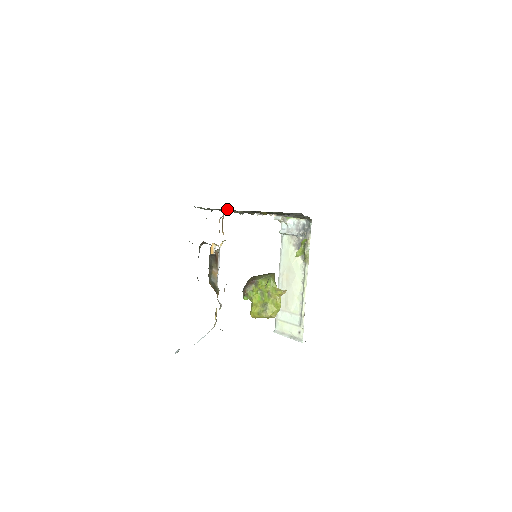
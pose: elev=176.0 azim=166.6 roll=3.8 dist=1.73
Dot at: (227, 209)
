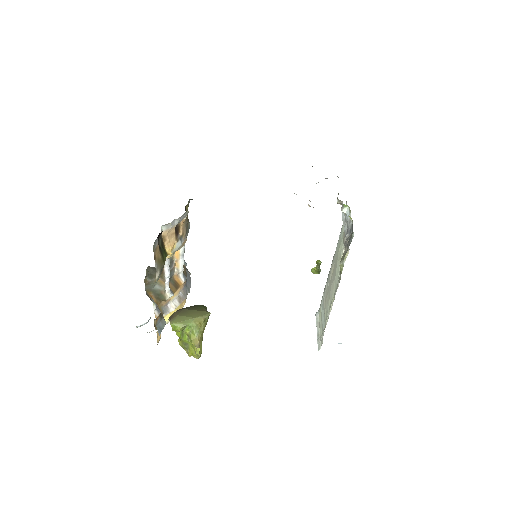
Dot at: occluded
